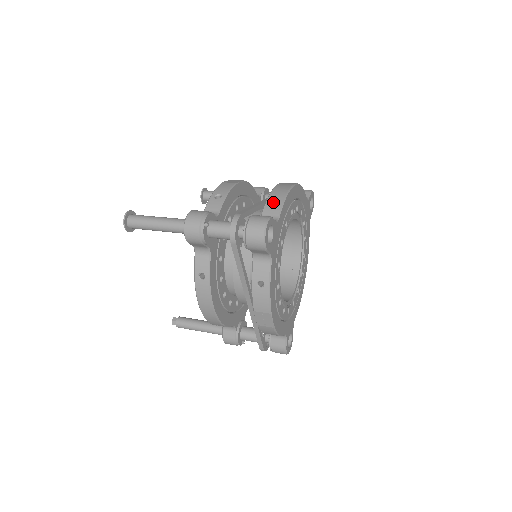
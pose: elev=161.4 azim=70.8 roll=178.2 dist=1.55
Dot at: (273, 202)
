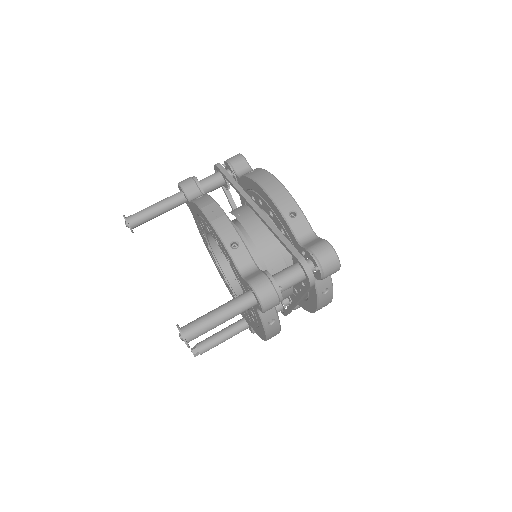
Dot at: (289, 216)
